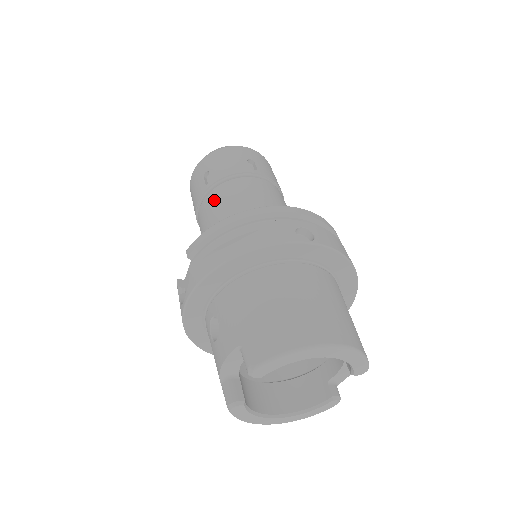
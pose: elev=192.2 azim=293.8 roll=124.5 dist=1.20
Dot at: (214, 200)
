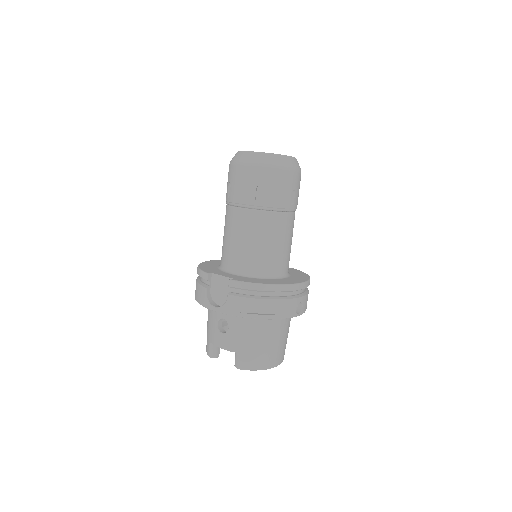
Dot at: (256, 223)
